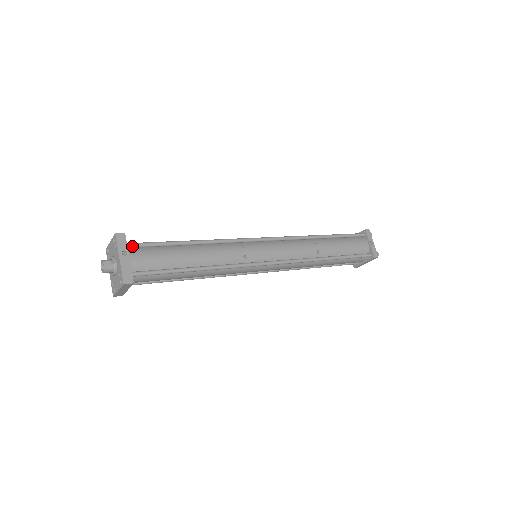
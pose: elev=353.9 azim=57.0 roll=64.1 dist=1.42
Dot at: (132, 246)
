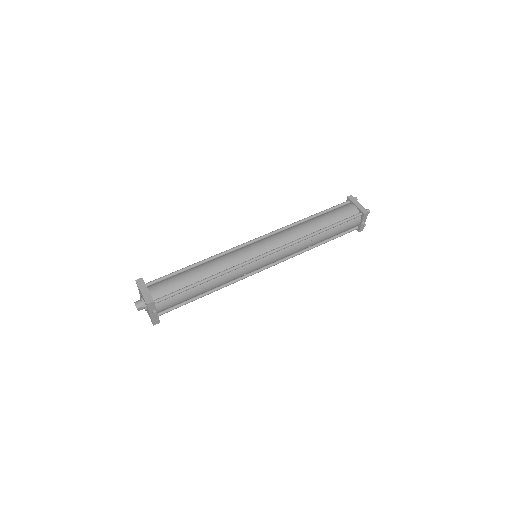
Dot at: (159, 302)
